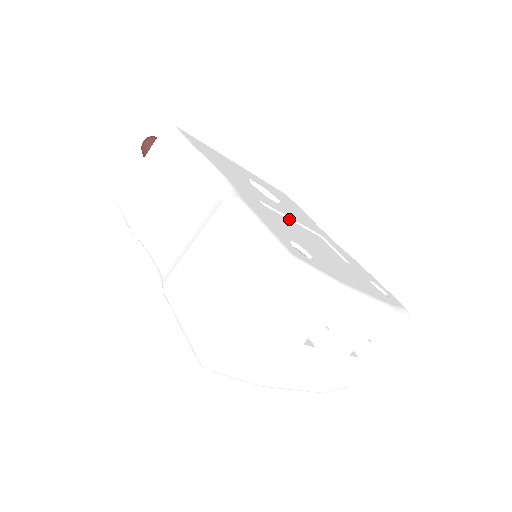
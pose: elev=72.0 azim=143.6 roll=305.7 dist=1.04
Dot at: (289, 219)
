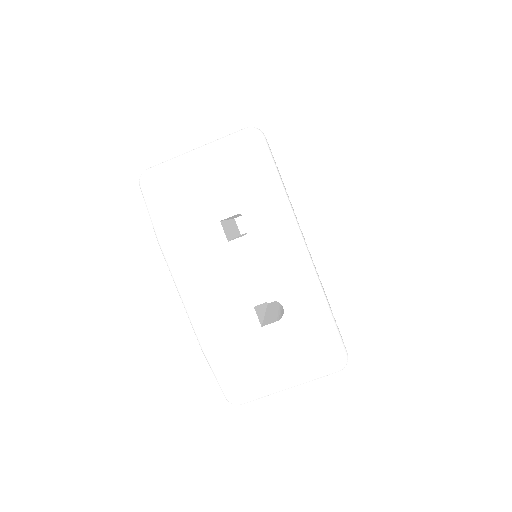
Dot at: occluded
